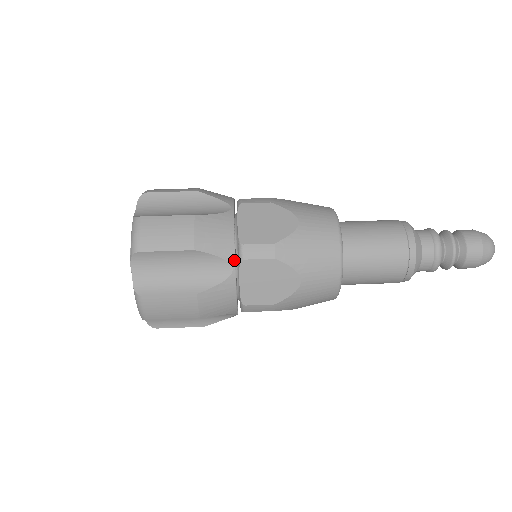
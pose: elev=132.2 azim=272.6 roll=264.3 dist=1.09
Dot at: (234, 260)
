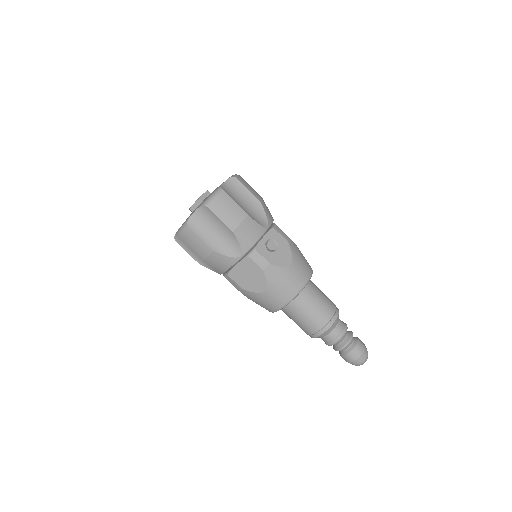
Dot at: occluded
